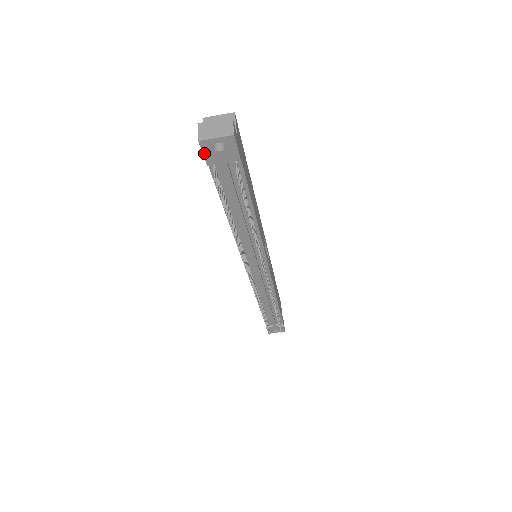
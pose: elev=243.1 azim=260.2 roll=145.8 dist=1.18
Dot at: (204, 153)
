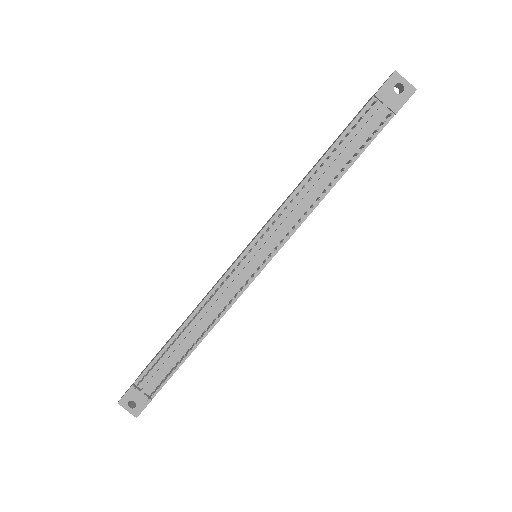
Dot at: (386, 83)
